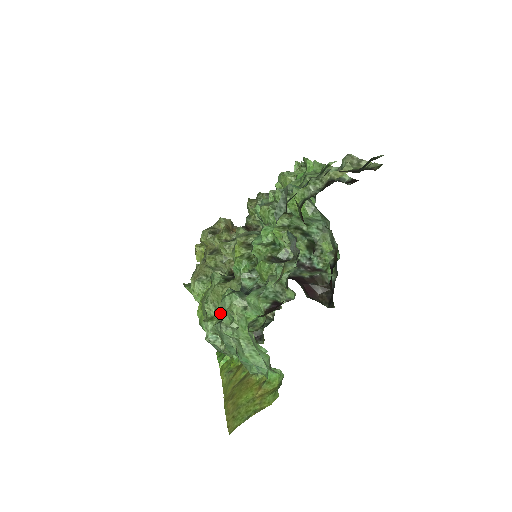
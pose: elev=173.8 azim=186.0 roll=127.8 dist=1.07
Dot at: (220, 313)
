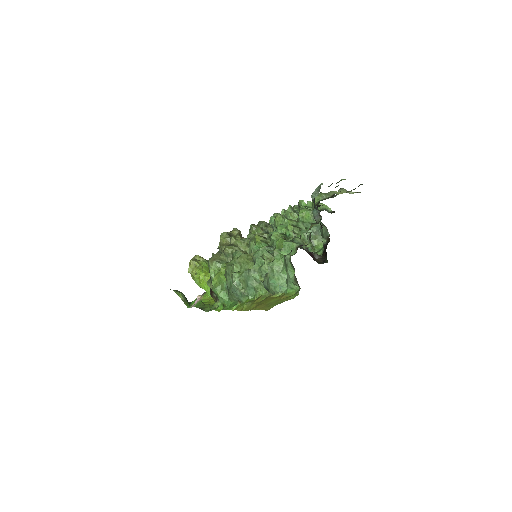
Dot at: (245, 269)
